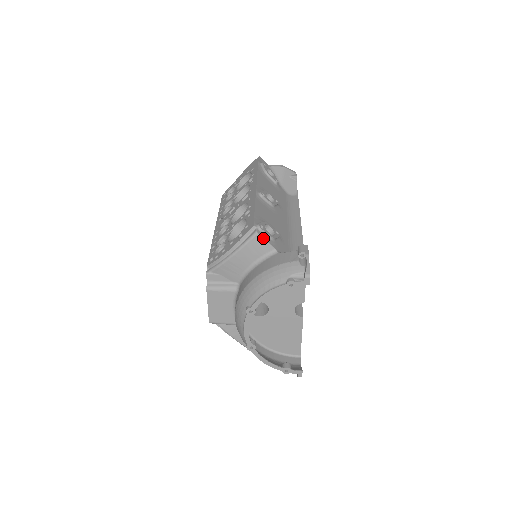
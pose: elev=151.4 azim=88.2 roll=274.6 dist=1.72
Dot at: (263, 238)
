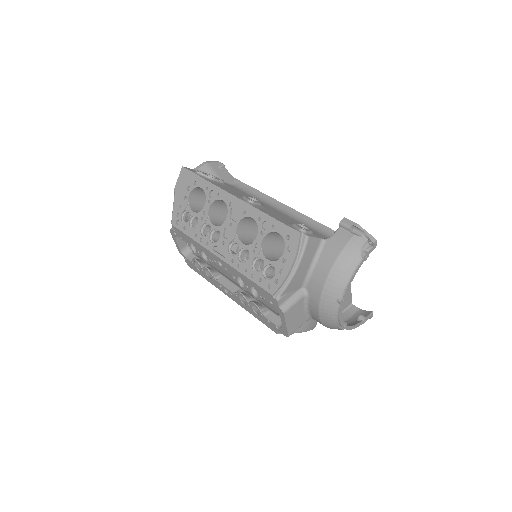
Dot at: (313, 237)
